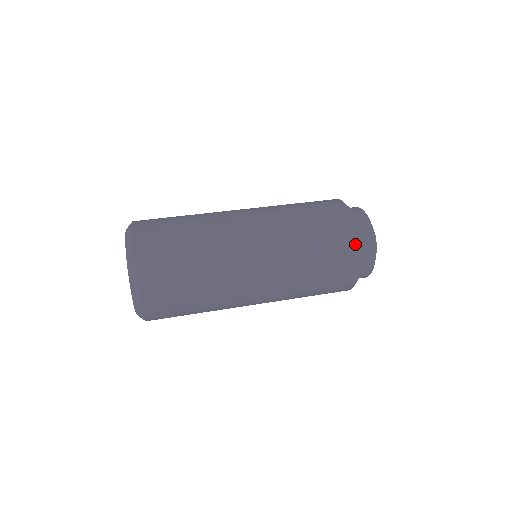
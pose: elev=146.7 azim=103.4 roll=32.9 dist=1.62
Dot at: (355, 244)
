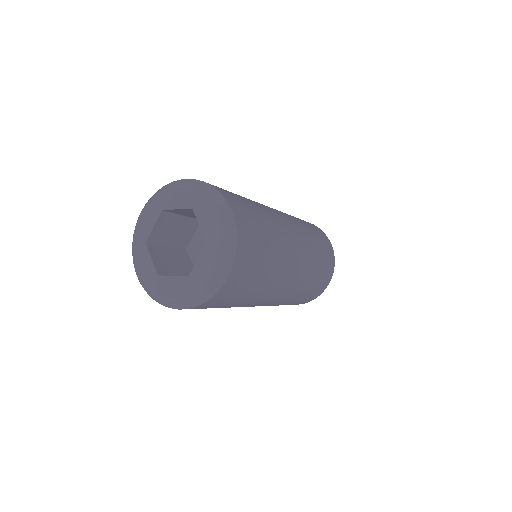
Dot at: (333, 258)
